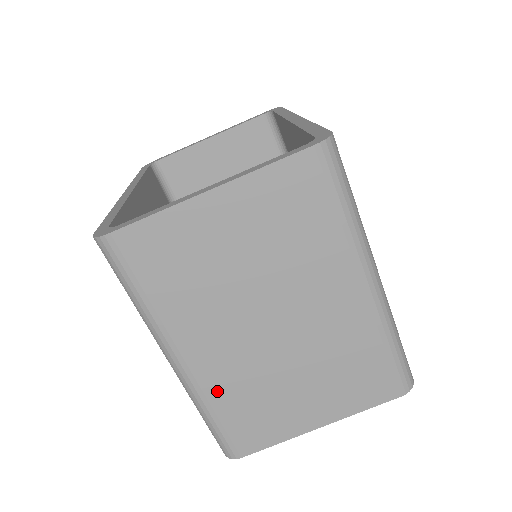
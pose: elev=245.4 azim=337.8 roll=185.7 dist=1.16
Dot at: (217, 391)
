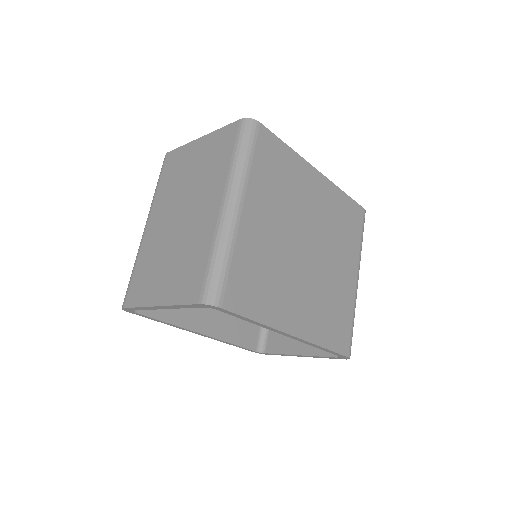
Dot at: (144, 251)
